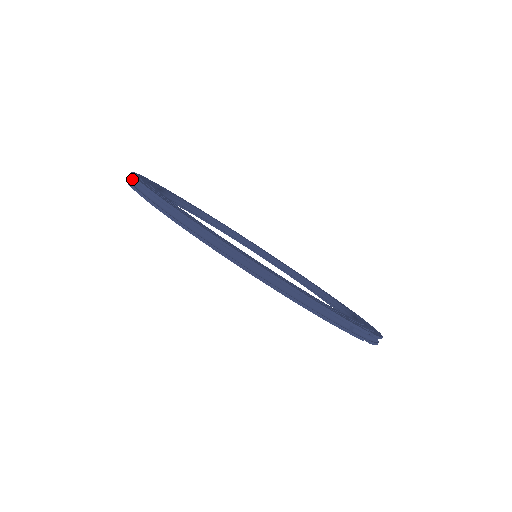
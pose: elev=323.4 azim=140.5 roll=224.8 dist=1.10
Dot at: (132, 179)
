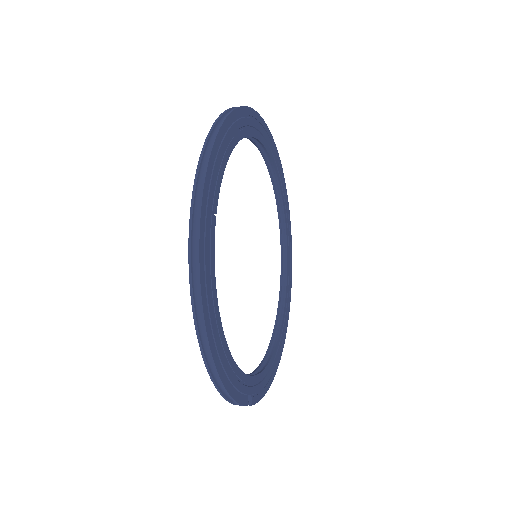
Dot at: (216, 133)
